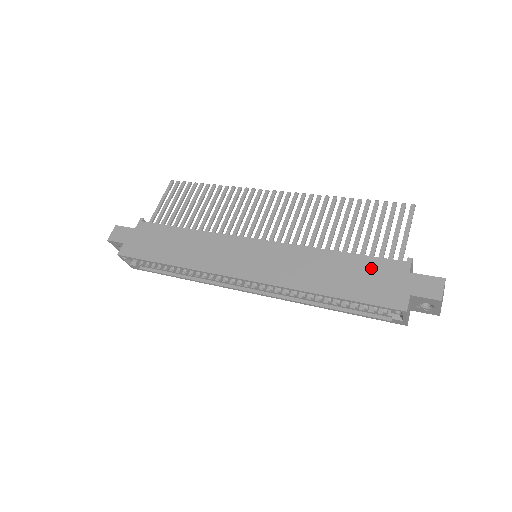
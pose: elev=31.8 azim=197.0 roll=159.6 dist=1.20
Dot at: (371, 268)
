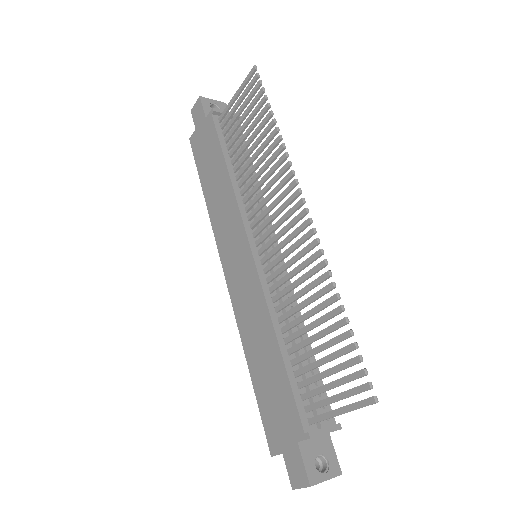
Dot at: (283, 397)
